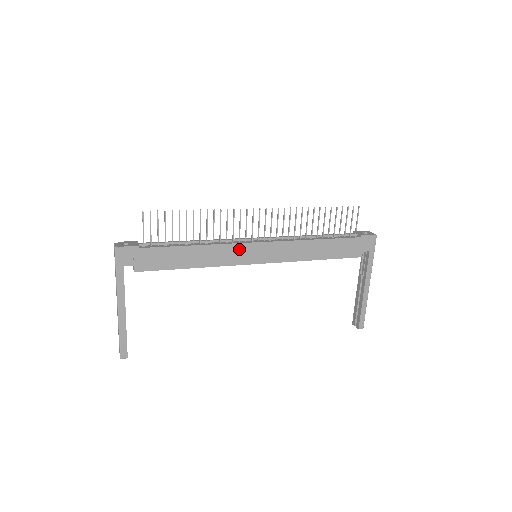
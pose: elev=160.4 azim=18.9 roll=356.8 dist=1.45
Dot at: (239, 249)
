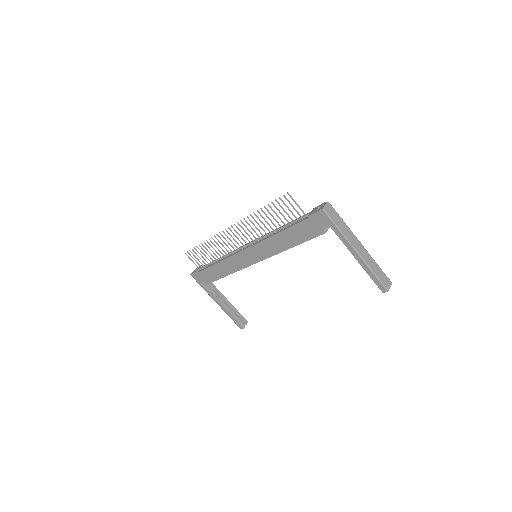
Dot at: (238, 258)
